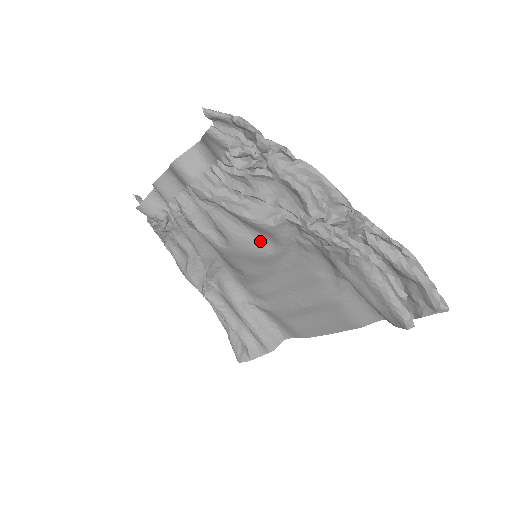
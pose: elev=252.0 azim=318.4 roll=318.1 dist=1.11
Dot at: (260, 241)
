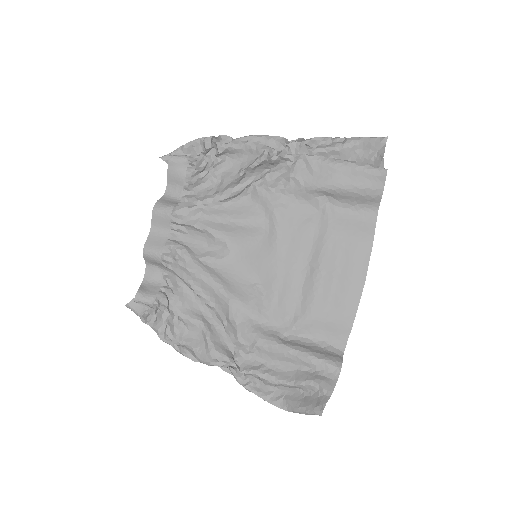
Dot at: (249, 228)
